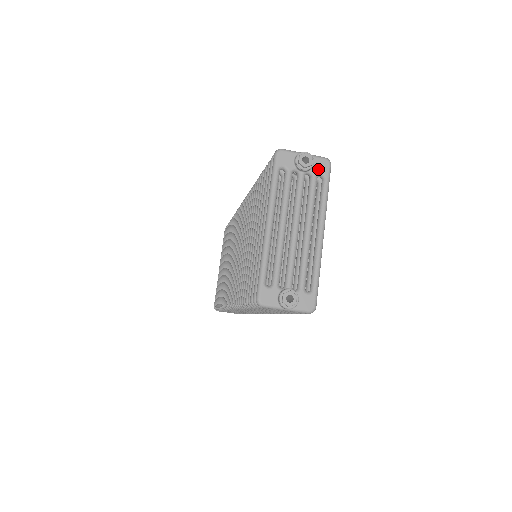
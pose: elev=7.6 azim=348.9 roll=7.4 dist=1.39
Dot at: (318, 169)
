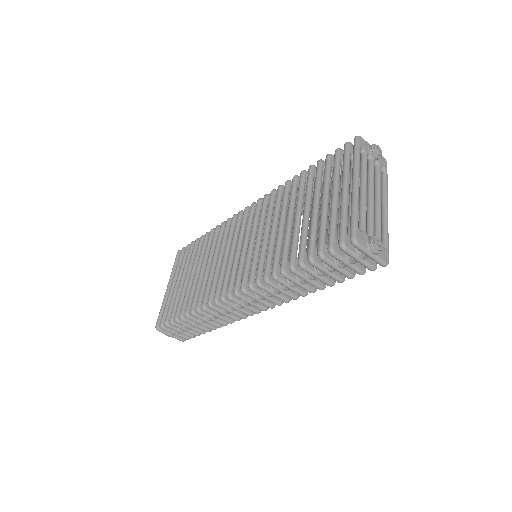
Dot at: (382, 162)
